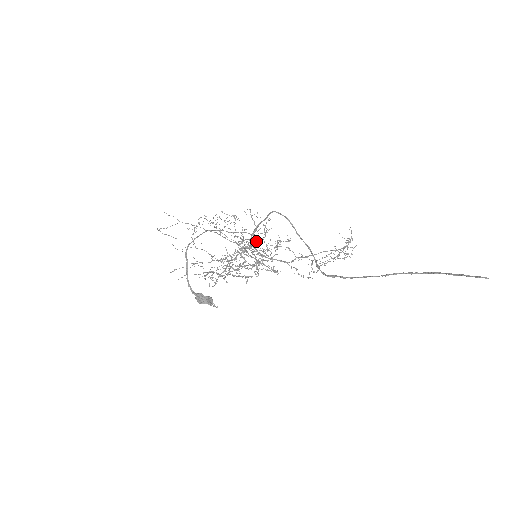
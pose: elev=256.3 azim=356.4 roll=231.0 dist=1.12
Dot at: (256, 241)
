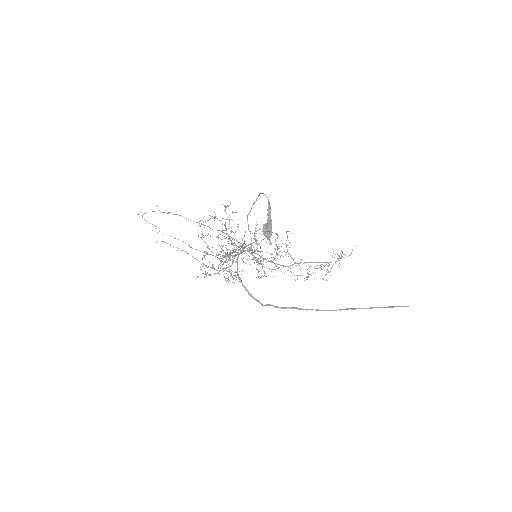
Dot at: occluded
